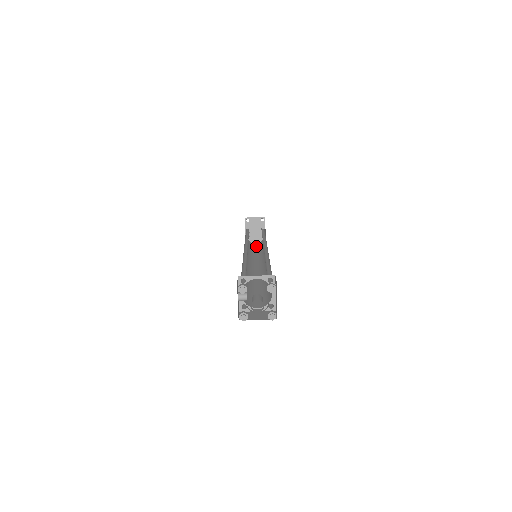
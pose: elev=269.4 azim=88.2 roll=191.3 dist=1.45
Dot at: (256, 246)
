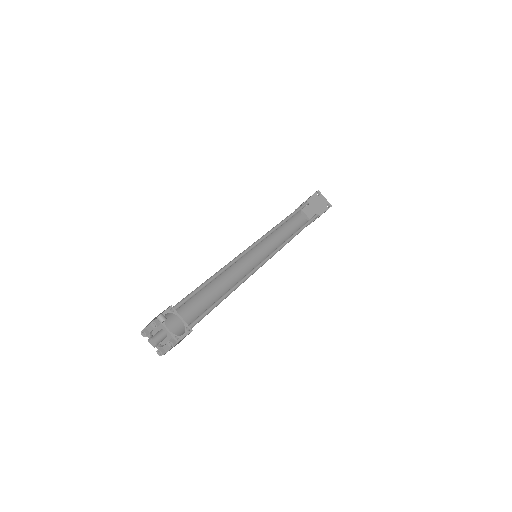
Dot at: (296, 223)
